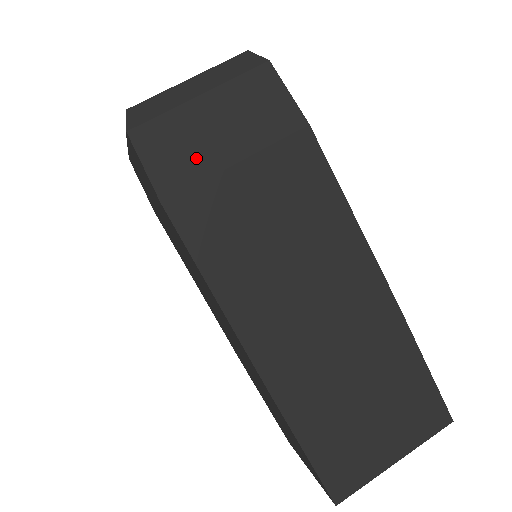
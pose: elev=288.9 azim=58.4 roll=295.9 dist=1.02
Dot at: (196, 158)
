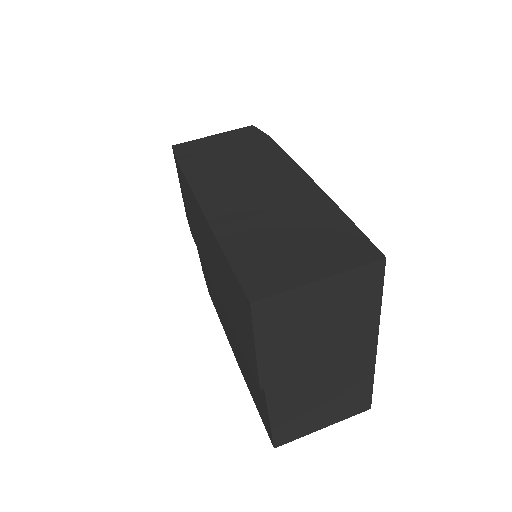
Dot at: (202, 148)
